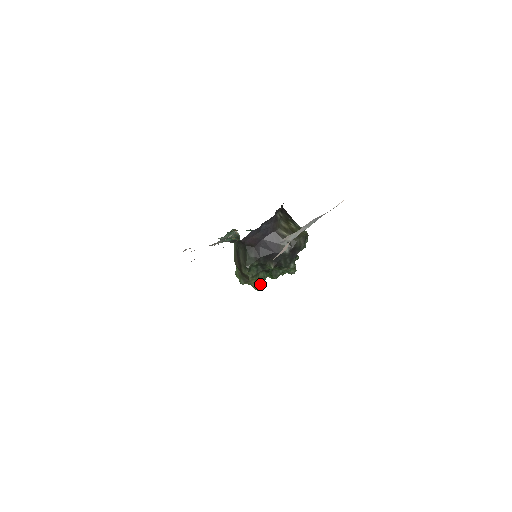
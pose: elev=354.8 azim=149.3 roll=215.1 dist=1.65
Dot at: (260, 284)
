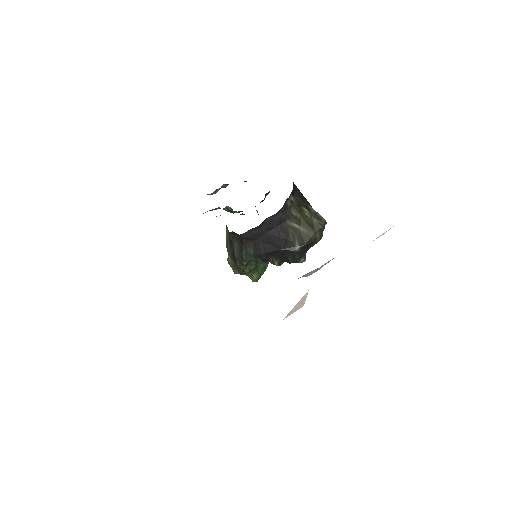
Dot at: (259, 276)
